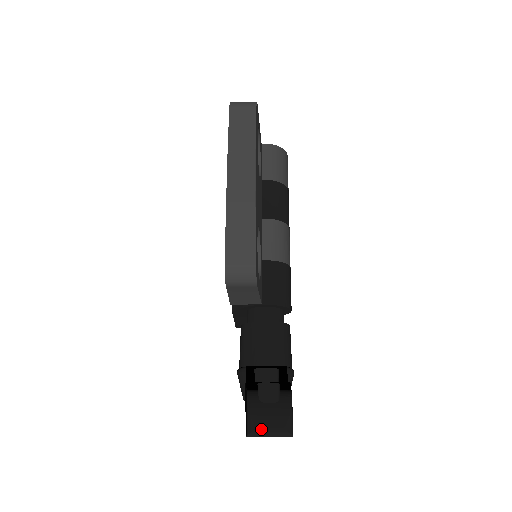
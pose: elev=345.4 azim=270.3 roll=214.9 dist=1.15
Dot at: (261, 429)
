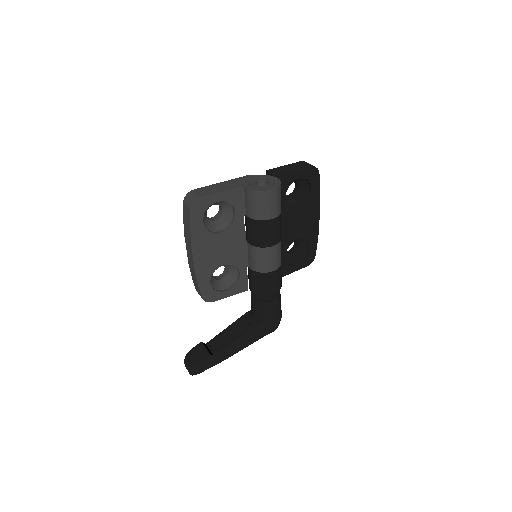
Dot at: (186, 367)
